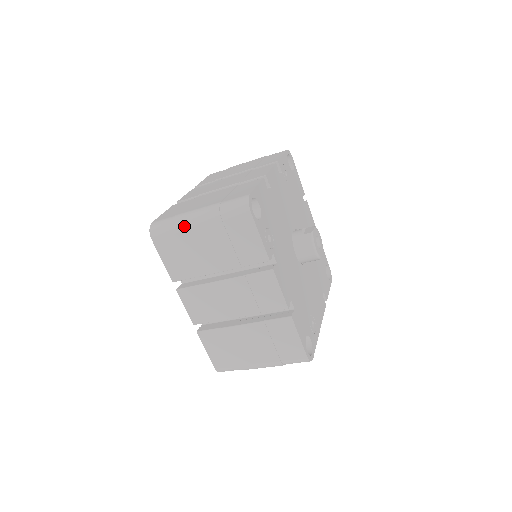
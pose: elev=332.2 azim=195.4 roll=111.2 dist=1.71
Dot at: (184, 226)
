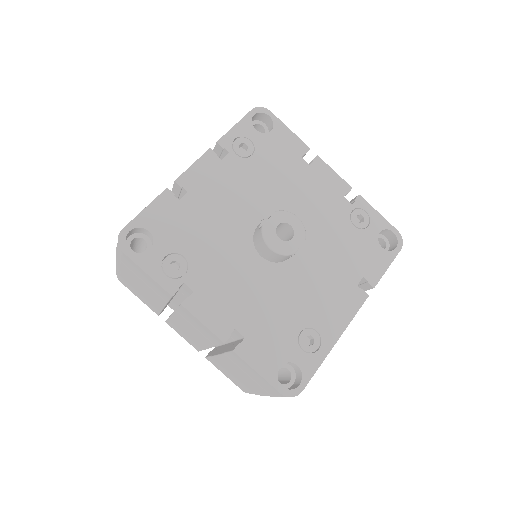
Dot at: (117, 269)
